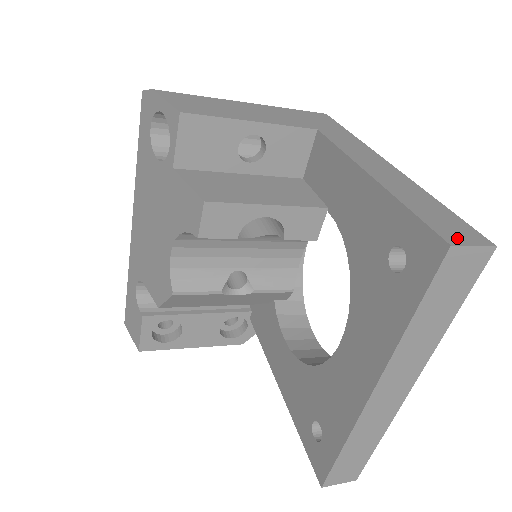
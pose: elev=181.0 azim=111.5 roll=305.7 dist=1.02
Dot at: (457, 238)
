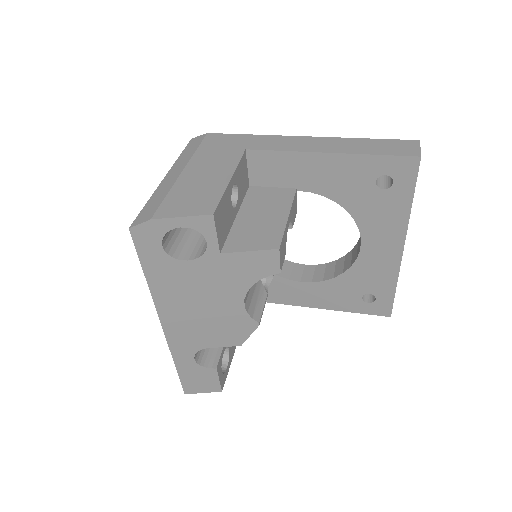
Dot at: (413, 151)
